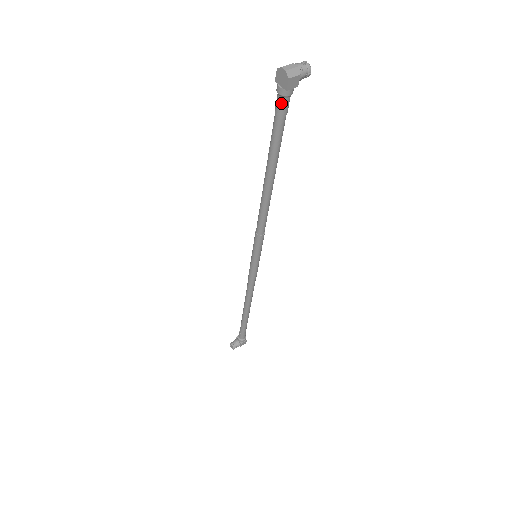
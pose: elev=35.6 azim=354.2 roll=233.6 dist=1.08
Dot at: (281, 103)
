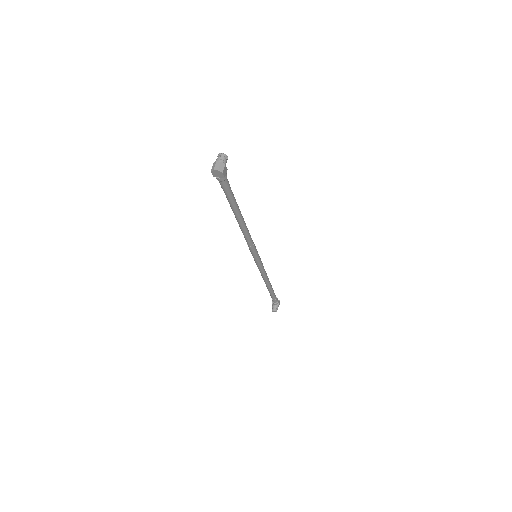
Dot at: (224, 184)
